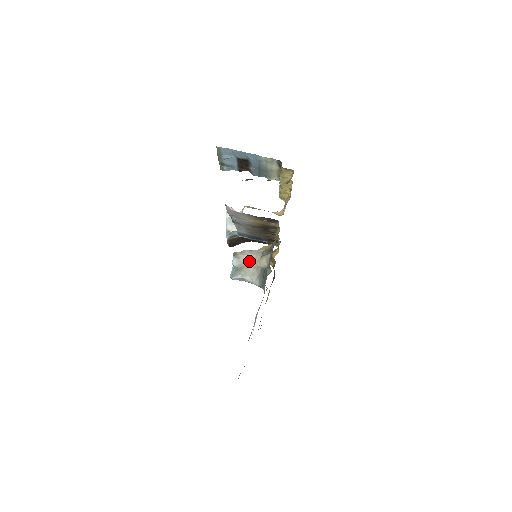
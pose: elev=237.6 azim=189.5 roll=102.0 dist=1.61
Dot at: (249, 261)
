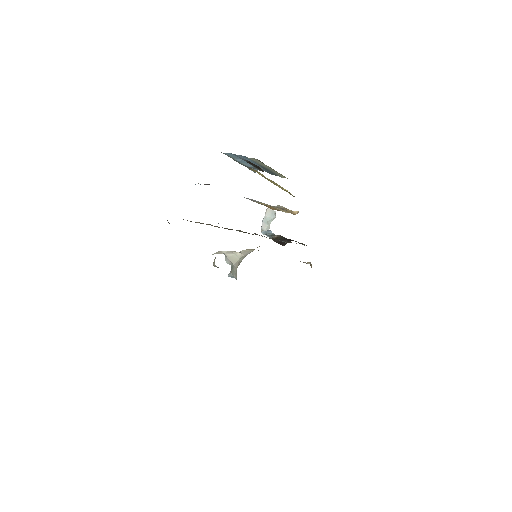
Dot at: (235, 260)
